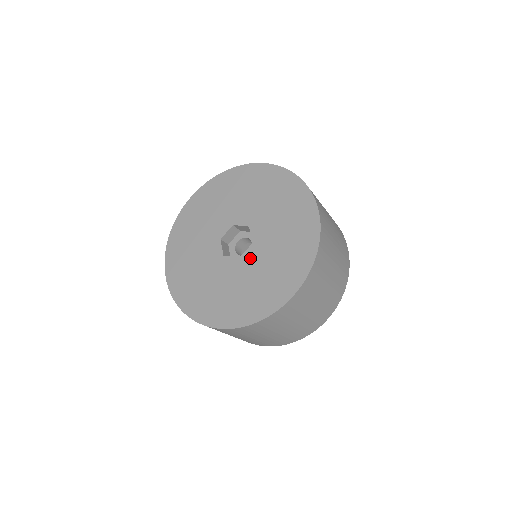
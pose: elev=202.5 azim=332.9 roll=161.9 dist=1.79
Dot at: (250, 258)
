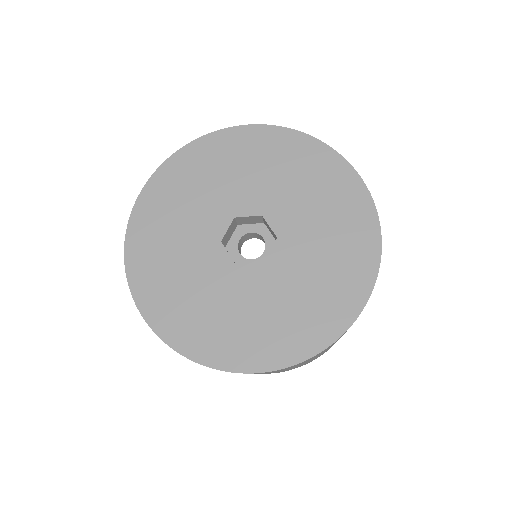
Dot at: (282, 259)
